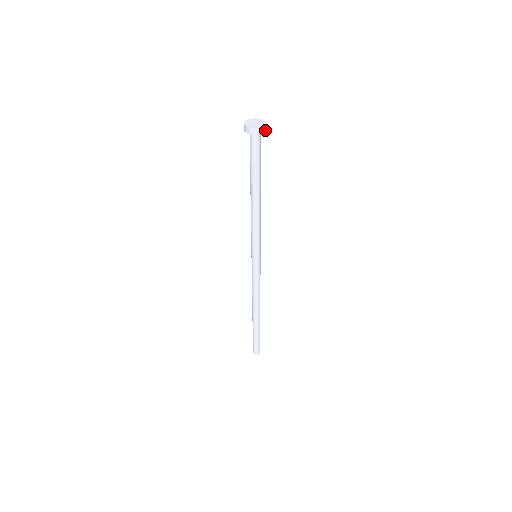
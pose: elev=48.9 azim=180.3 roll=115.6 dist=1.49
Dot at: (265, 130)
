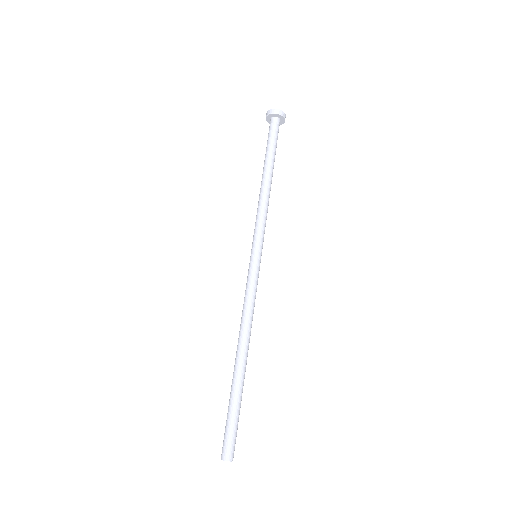
Dot at: (281, 114)
